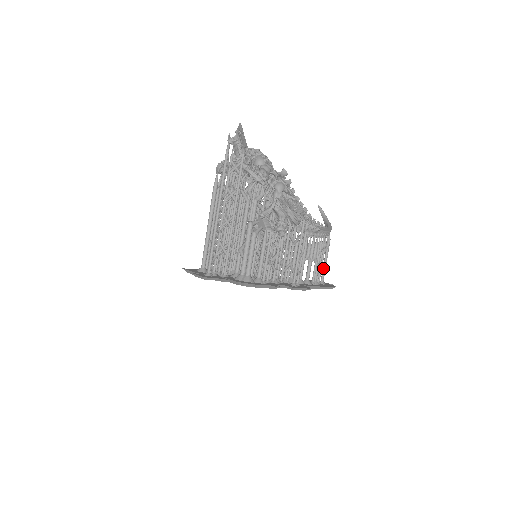
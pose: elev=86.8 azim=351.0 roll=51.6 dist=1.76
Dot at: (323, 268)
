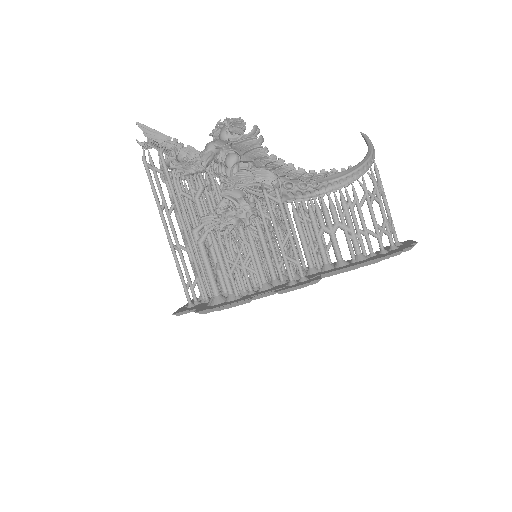
Dot at: occluded
